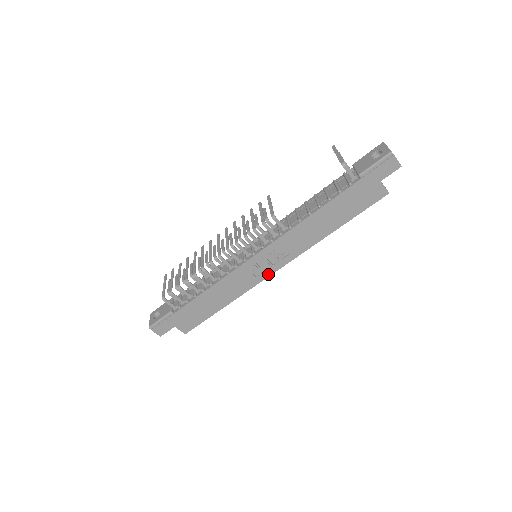
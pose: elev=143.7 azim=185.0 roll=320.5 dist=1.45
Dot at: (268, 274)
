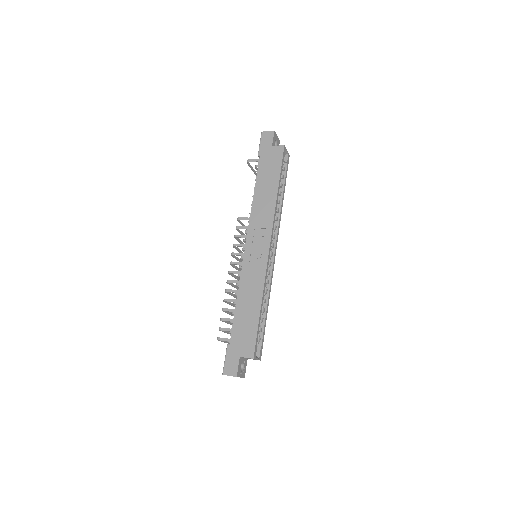
Dot at: (266, 254)
